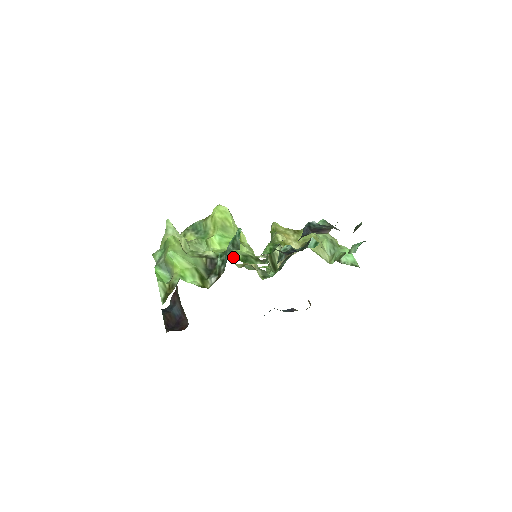
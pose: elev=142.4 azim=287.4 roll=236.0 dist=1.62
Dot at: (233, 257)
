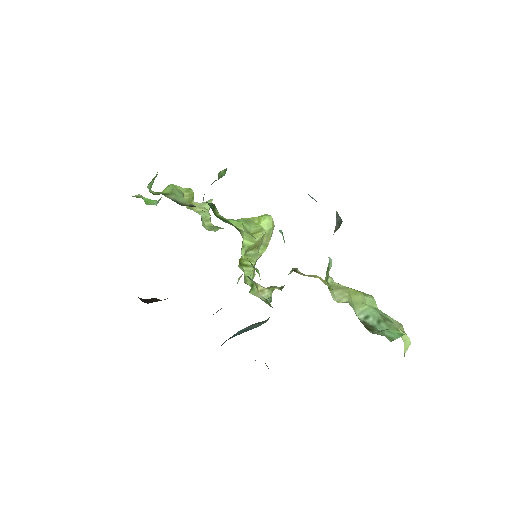
Dot at: (208, 203)
